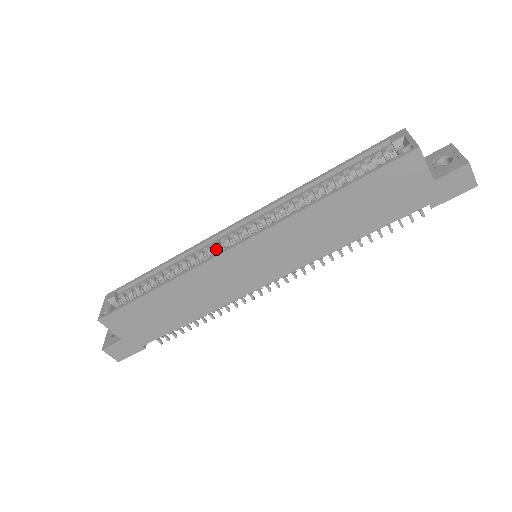
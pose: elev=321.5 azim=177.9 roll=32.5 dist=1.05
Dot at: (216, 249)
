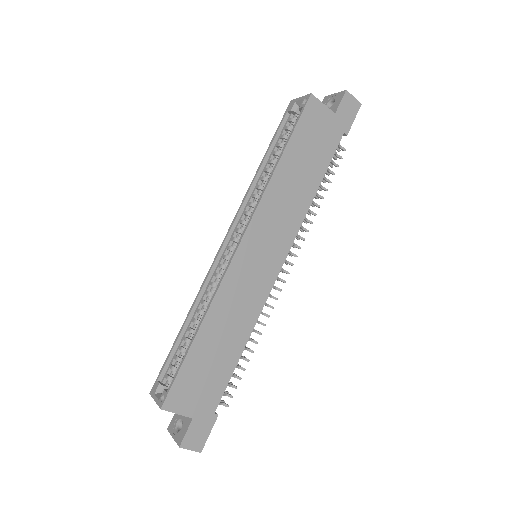
Dot at: (222, 271)
